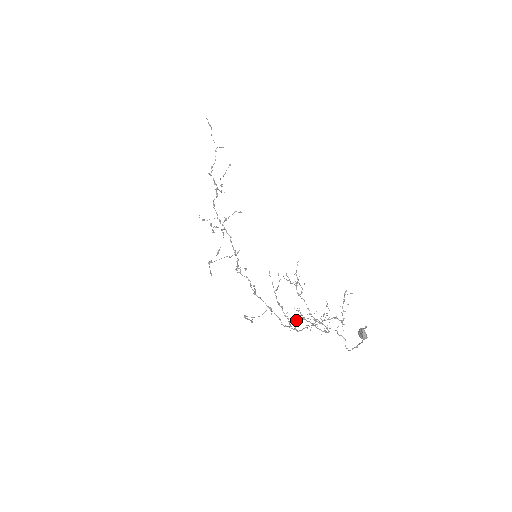
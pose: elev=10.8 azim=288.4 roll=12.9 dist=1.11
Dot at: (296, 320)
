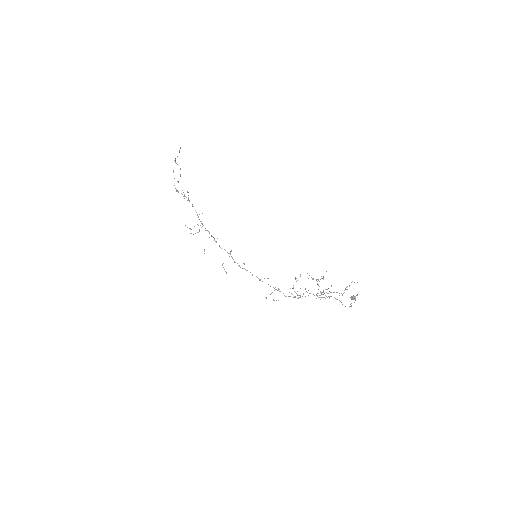
Dot at: (303, 294)
